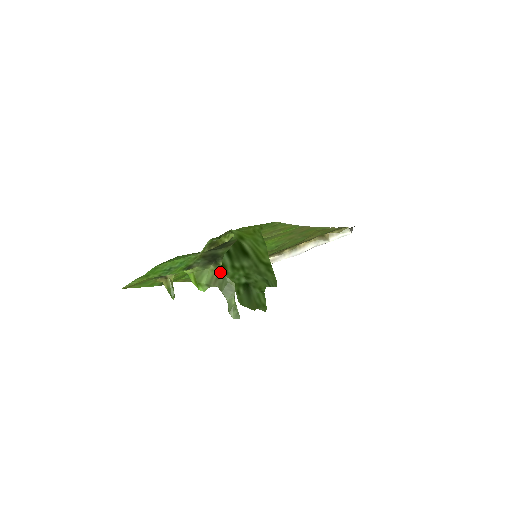
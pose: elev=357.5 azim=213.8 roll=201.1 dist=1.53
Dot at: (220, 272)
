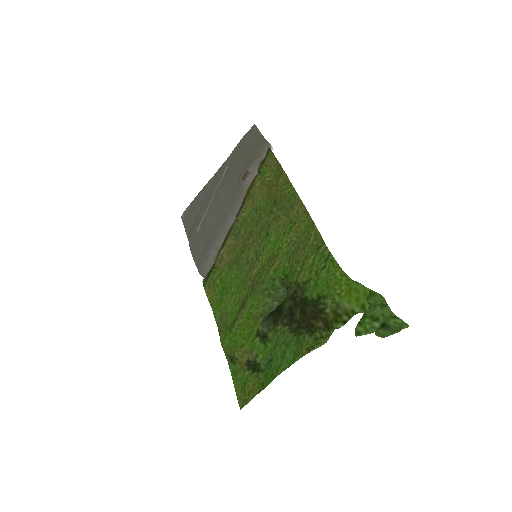
Dot at: occluded
